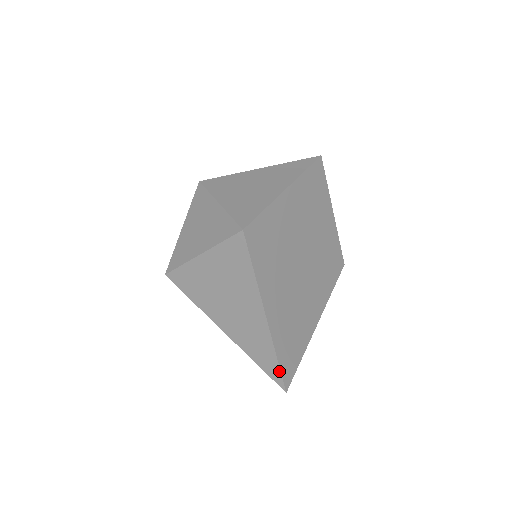
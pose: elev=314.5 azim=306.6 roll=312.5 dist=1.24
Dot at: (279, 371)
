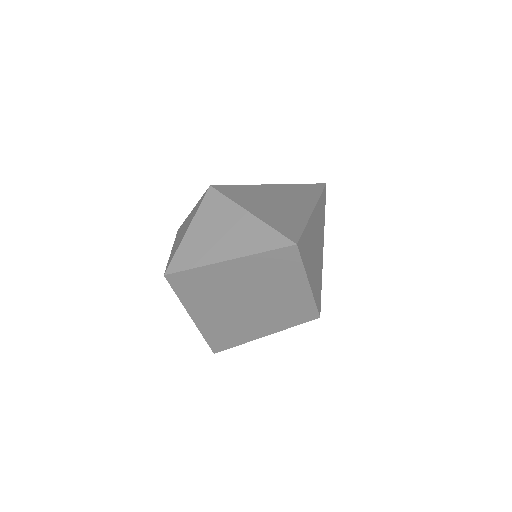
Dot at: (208, 343)
